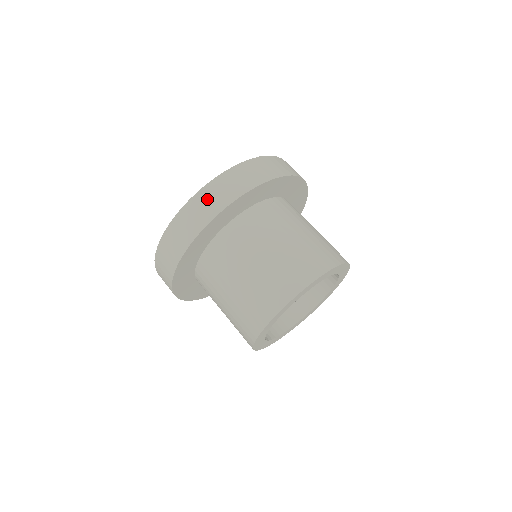
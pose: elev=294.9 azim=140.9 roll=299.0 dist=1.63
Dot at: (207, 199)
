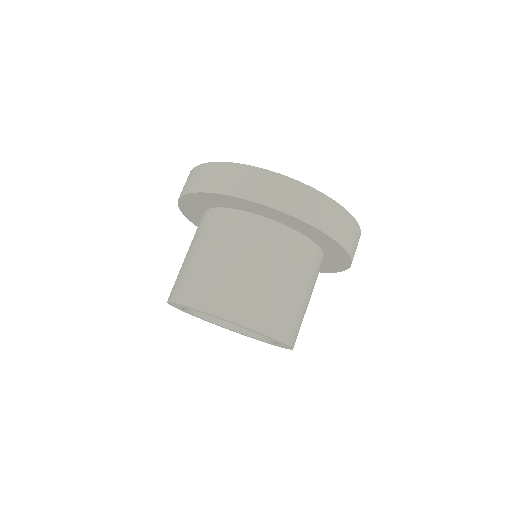
Dot at: (240, 177)
